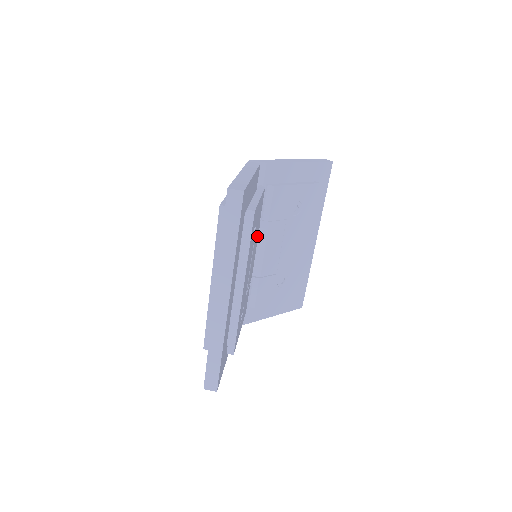
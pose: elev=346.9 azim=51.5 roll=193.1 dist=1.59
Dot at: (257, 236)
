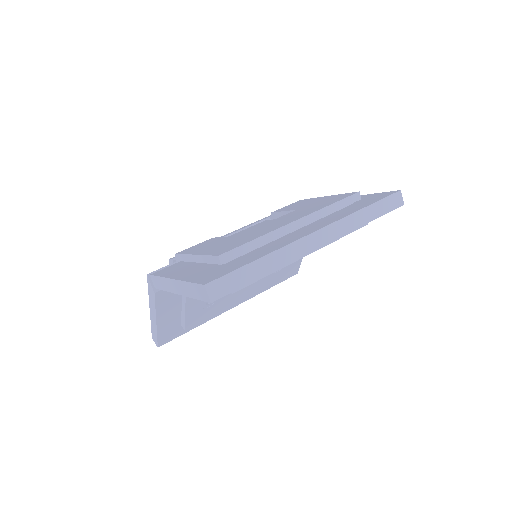
Dot at: occluded
